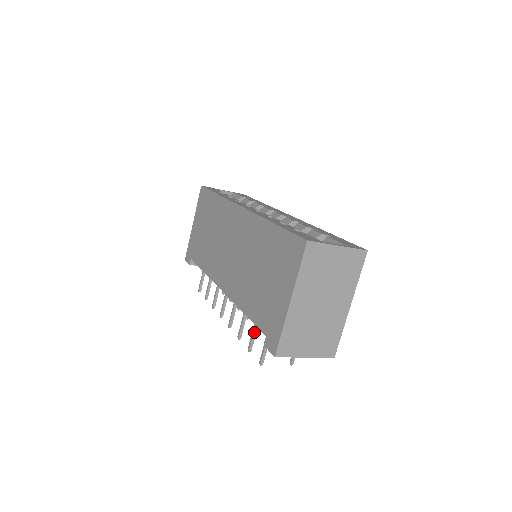
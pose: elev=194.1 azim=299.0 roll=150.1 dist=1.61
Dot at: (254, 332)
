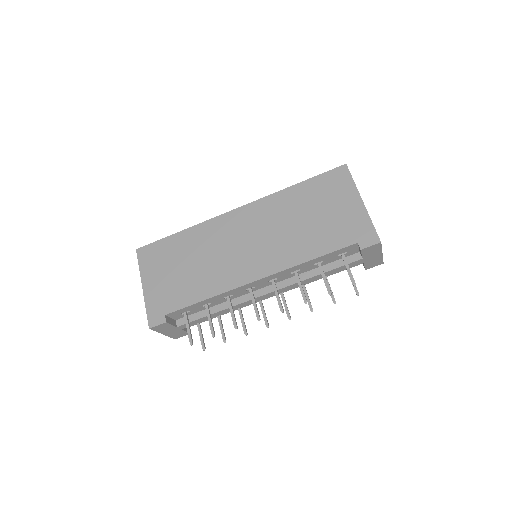
Dot at: occluded
